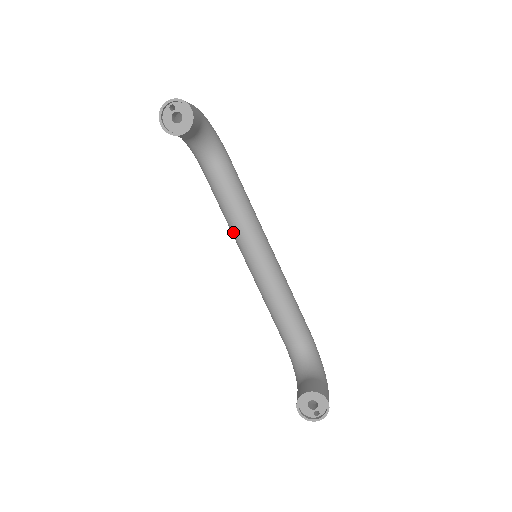
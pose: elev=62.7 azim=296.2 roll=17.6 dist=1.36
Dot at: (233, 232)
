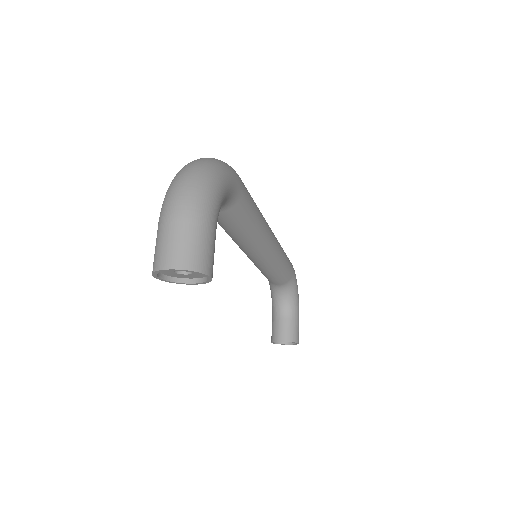
Dot at: (232, 239)
